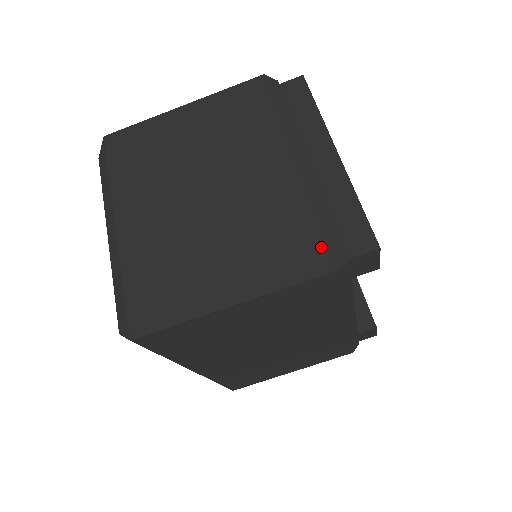
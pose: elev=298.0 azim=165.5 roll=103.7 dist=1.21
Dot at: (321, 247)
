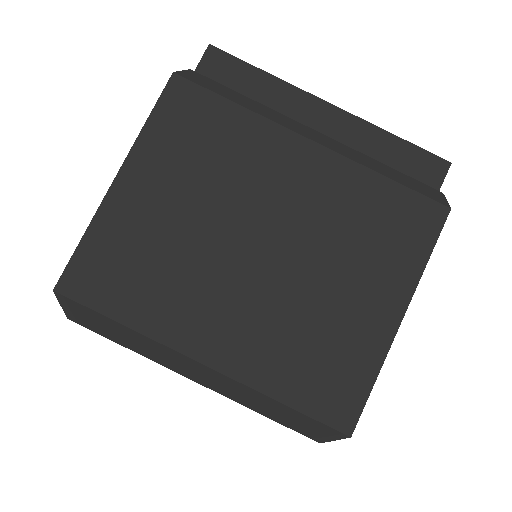
Dot at: (419, 203)
